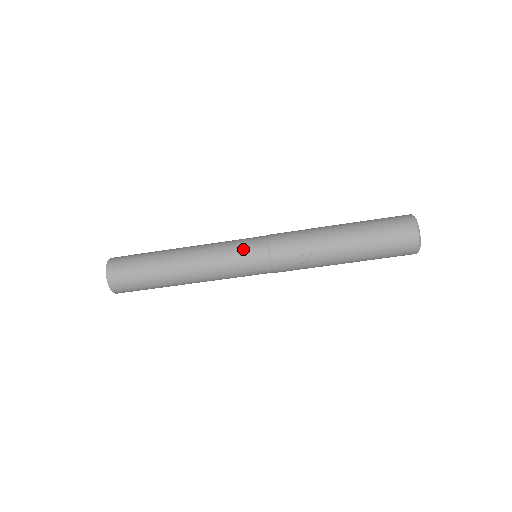
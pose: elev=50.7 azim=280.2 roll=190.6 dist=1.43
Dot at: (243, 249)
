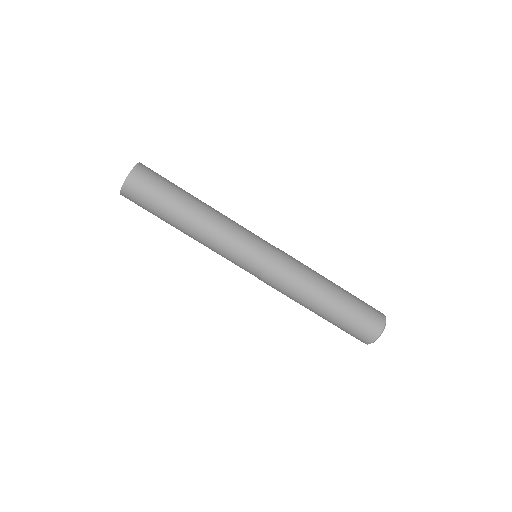
Dot at: occluded
